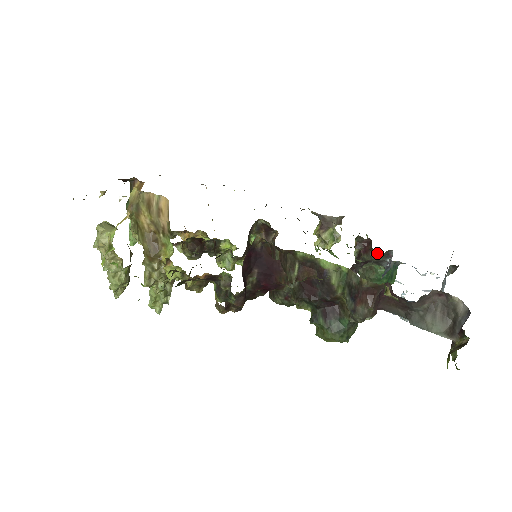
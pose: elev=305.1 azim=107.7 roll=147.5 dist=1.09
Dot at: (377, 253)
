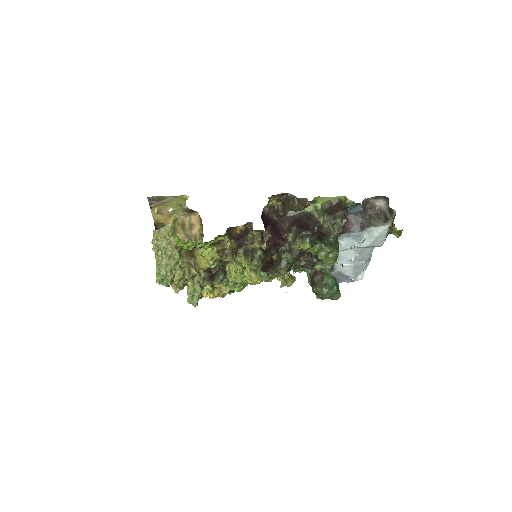
Dot at: (323, 267)
